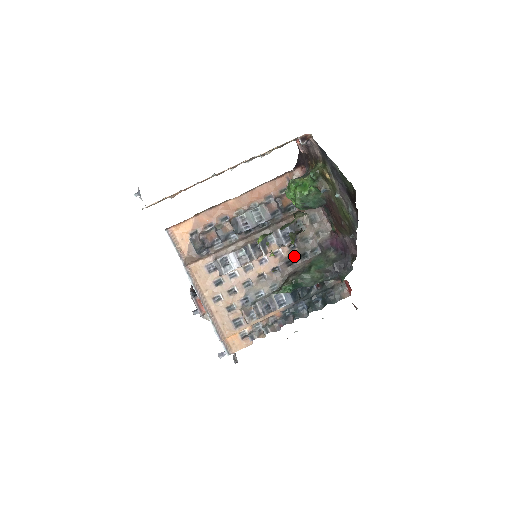
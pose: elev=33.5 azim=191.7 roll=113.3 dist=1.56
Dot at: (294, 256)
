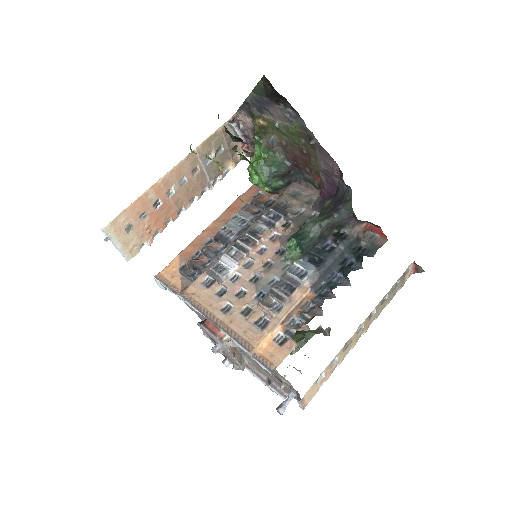
Dot at: (293, 231)
